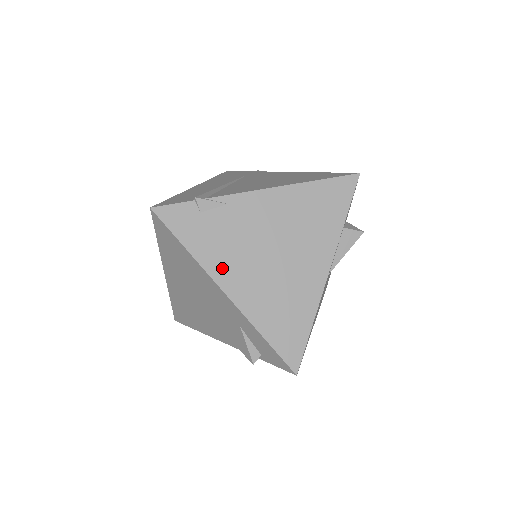
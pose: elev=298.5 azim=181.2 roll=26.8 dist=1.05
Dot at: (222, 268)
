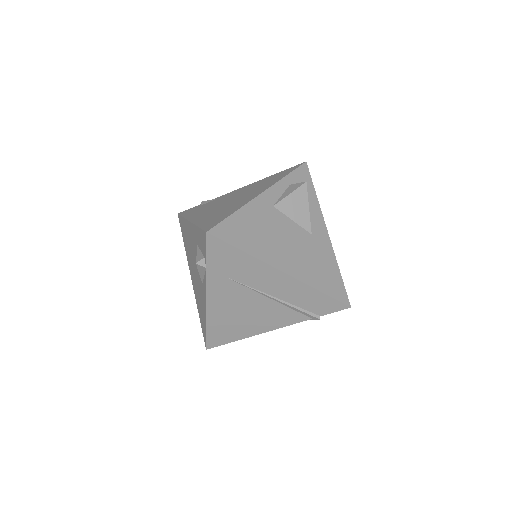
Dot at: (196, 215)
